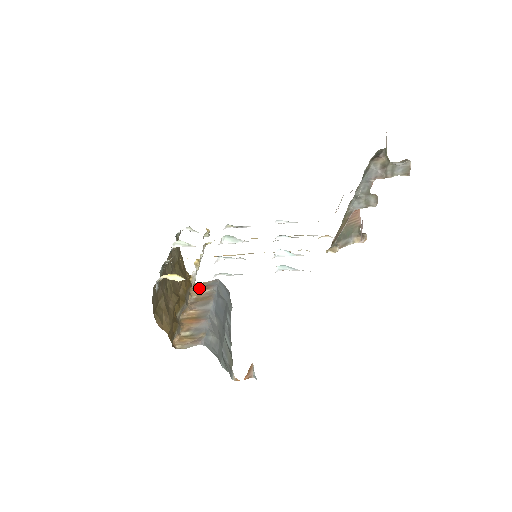
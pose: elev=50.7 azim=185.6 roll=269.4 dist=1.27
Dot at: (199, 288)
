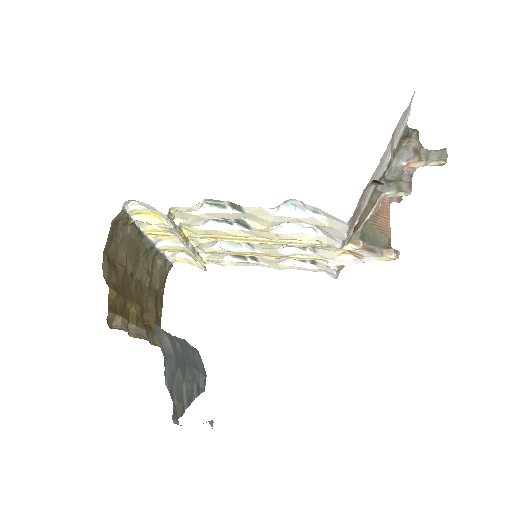
Dot at: occluded
